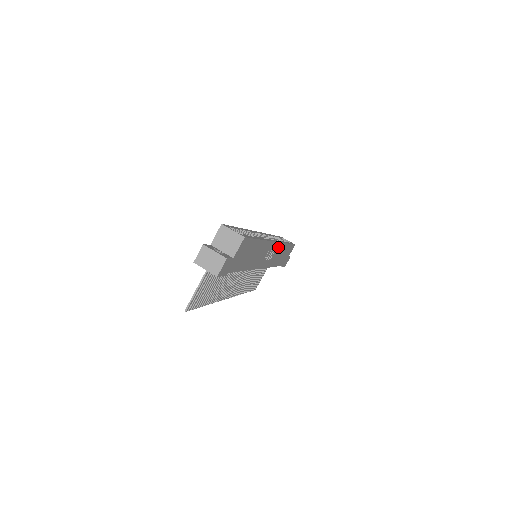
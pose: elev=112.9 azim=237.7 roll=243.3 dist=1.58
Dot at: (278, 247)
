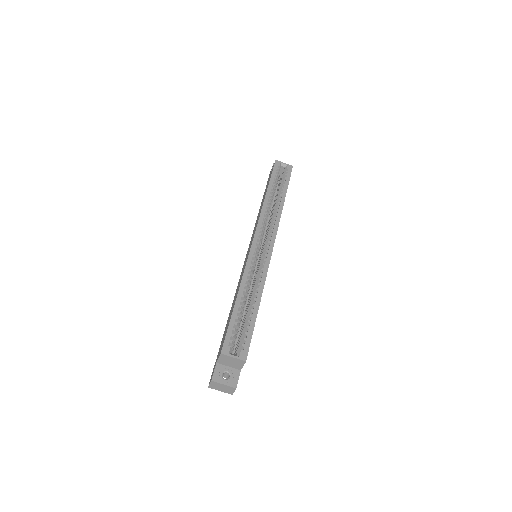
Dot at: occluded
